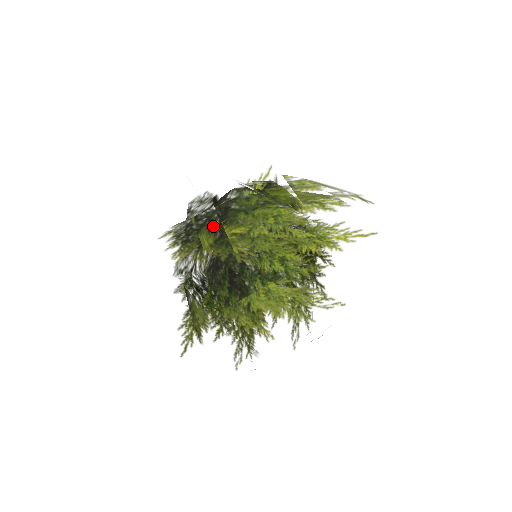
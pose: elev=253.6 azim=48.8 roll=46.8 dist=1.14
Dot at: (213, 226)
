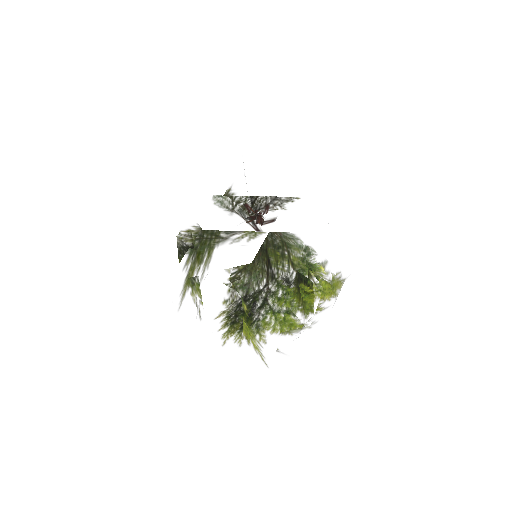
Dot at: (264, 354)
